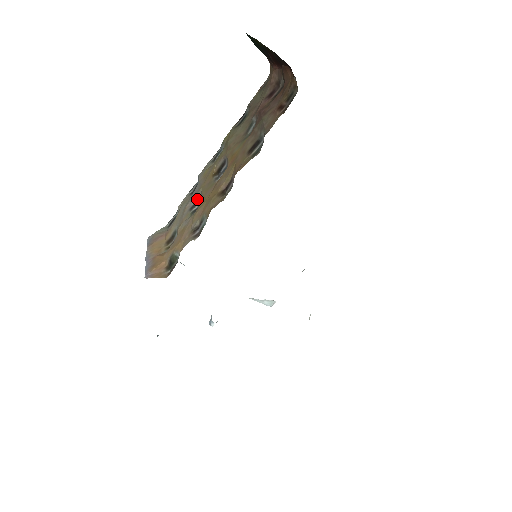
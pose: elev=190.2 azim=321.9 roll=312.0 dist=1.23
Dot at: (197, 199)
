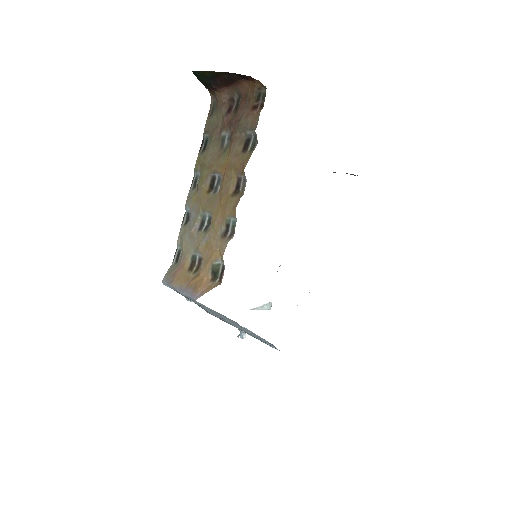
Dot at: (201, 219)
